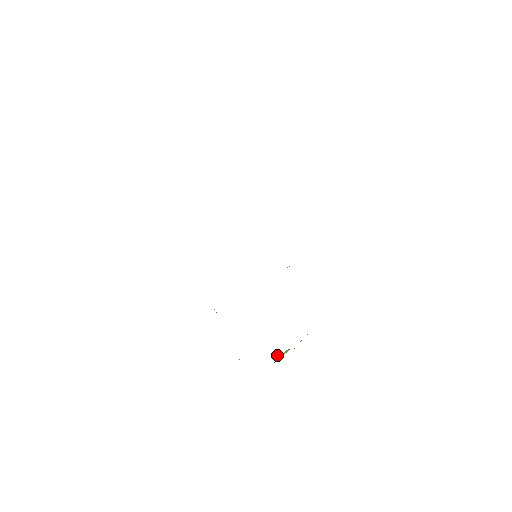
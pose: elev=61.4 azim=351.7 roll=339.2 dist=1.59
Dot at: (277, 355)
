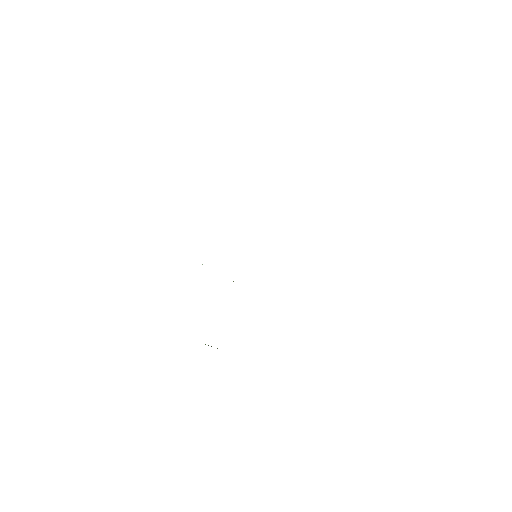
Dot at: (208, 345)
